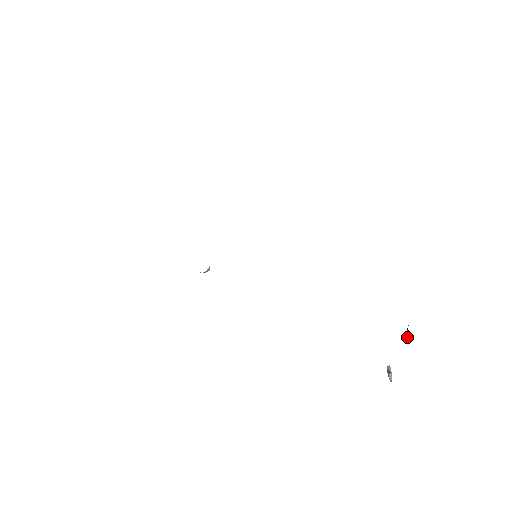
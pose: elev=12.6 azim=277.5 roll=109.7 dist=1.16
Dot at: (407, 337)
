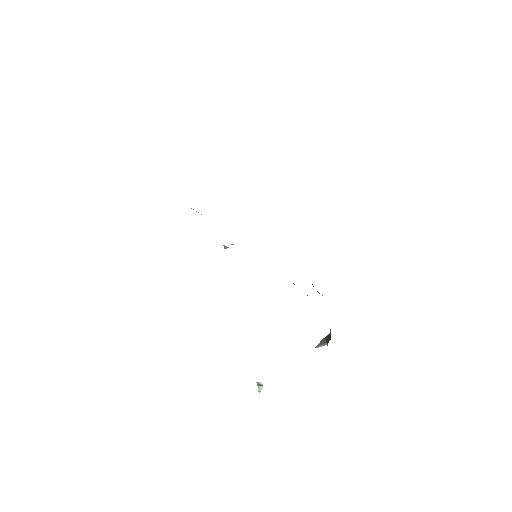
Dot at: (321, 344)
